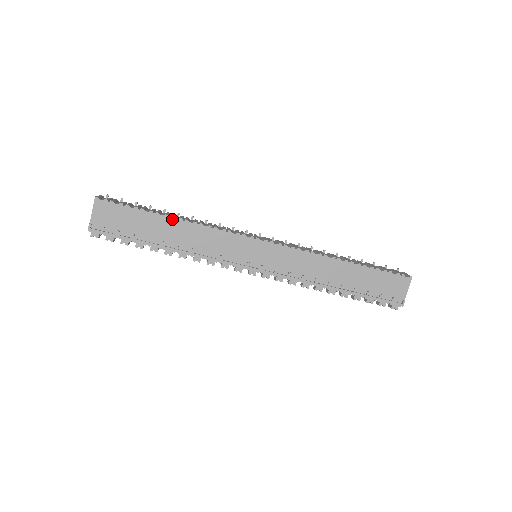
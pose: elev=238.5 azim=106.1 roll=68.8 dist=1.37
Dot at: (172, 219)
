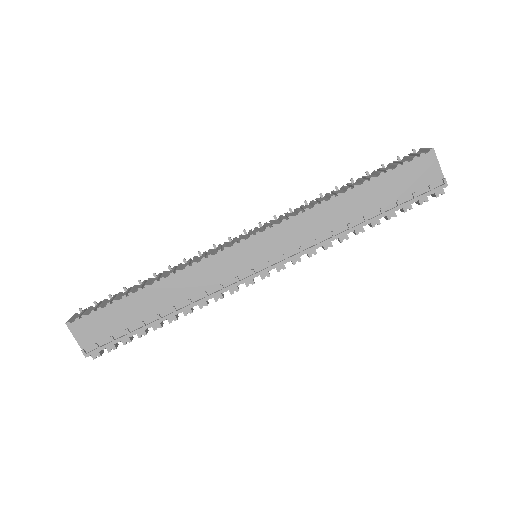
Dot at: (148, 288)
